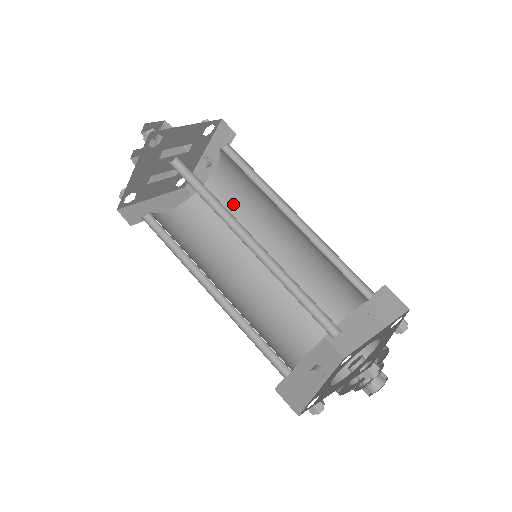
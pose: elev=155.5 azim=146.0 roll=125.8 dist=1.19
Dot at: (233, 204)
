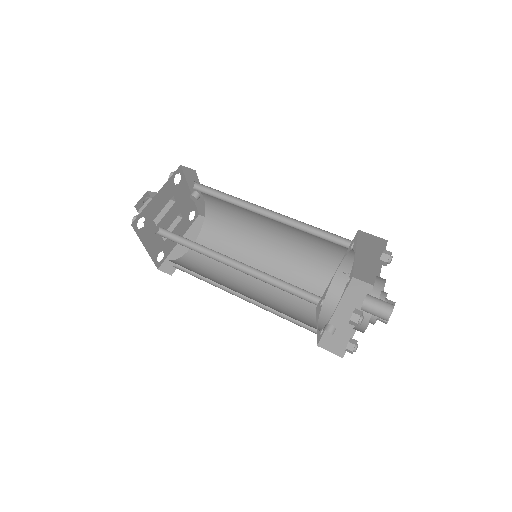
Dot at: (231, 215)
